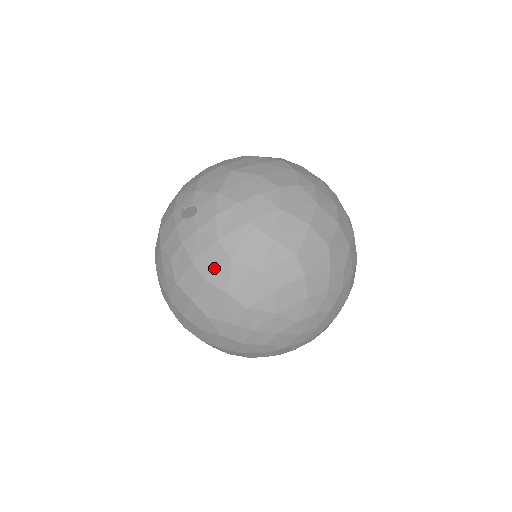
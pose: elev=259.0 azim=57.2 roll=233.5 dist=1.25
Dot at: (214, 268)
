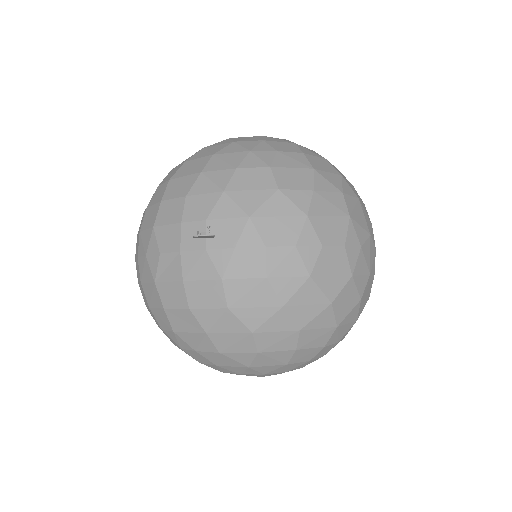
Dot at: (204, 303)
